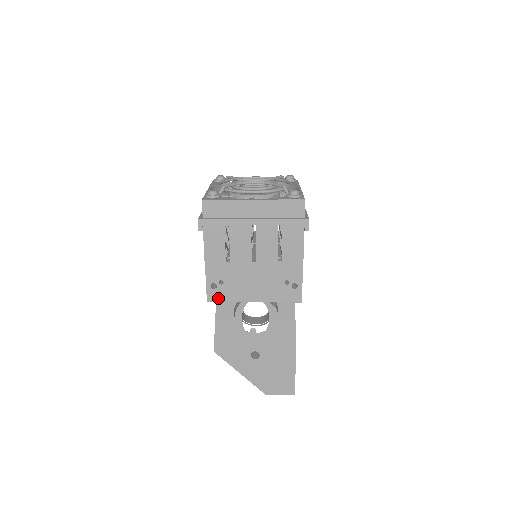
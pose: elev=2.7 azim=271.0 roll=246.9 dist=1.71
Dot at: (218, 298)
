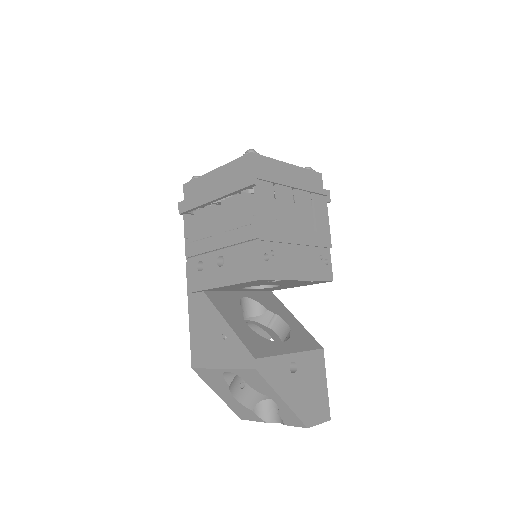
Dot at: (271, 274)
